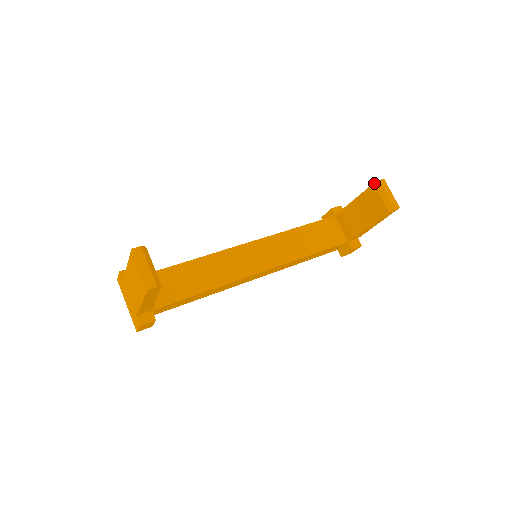
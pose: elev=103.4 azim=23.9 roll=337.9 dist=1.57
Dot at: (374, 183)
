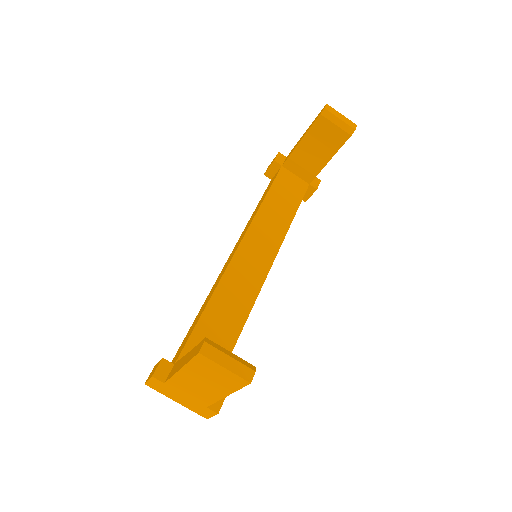
Dot at: (321, 113)
